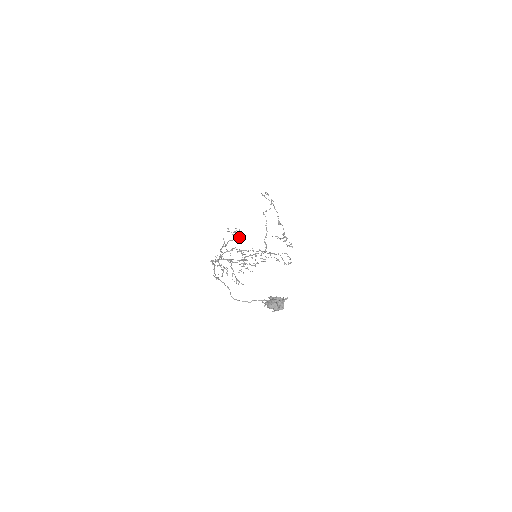
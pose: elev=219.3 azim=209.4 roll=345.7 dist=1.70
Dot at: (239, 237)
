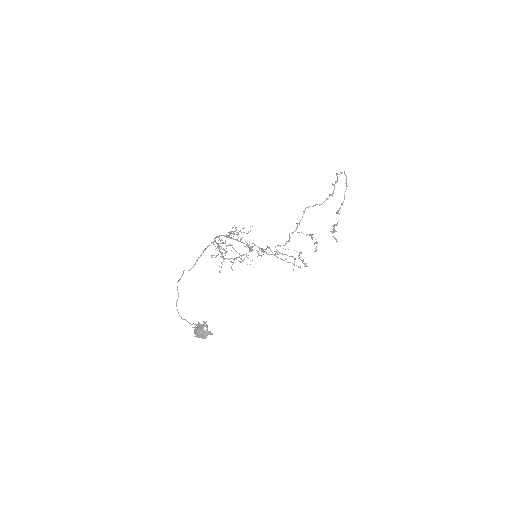
Dot at: (241, 238)
